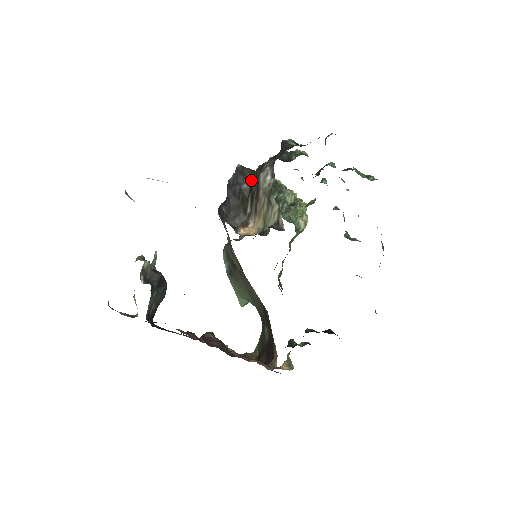
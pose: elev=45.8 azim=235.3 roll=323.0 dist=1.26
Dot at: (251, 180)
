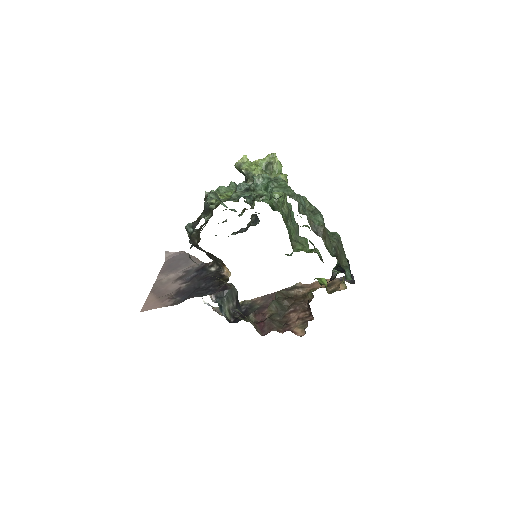
Dot at: (199, 247)
